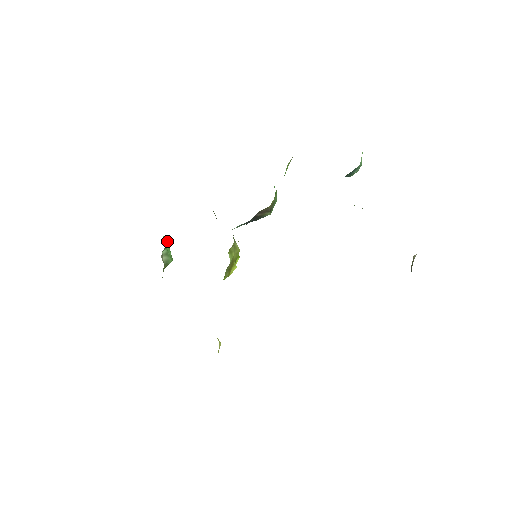
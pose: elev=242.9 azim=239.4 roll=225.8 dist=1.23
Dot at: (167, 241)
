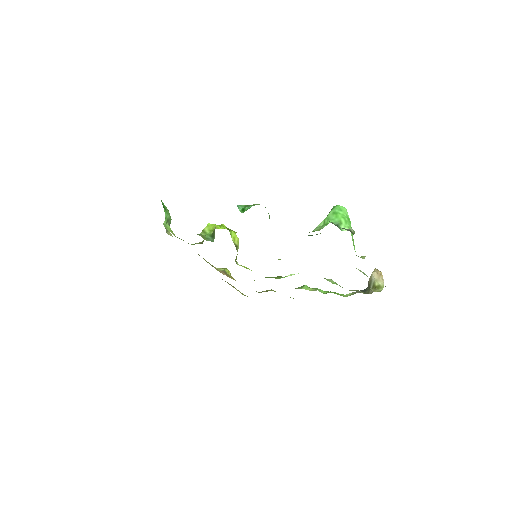
Dot at: occluded
